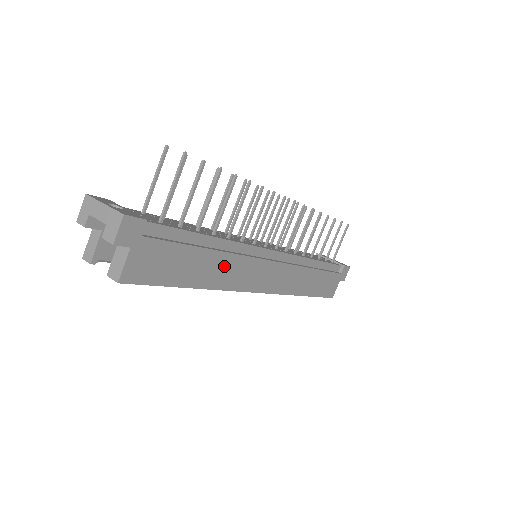
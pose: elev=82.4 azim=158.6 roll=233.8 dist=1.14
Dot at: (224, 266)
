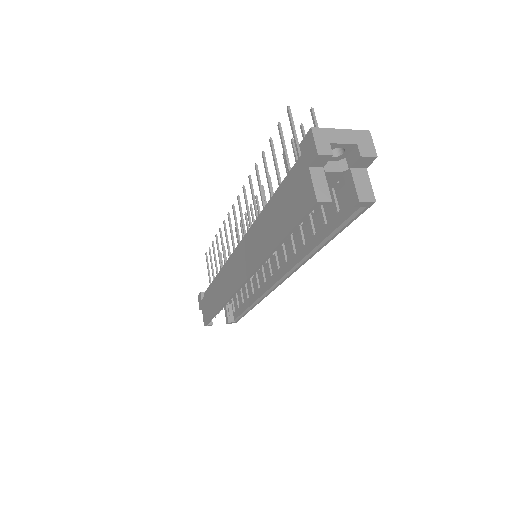
Dot at: occluded
